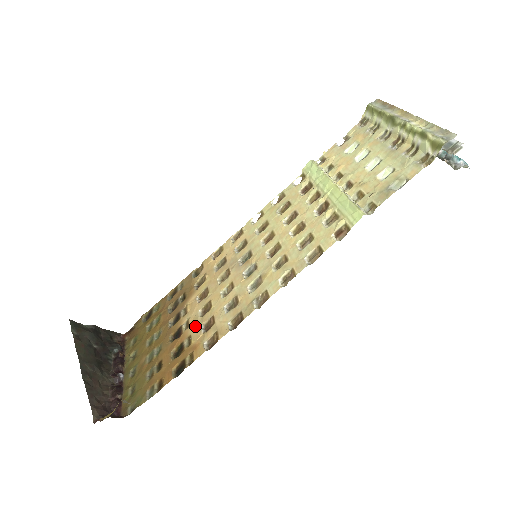
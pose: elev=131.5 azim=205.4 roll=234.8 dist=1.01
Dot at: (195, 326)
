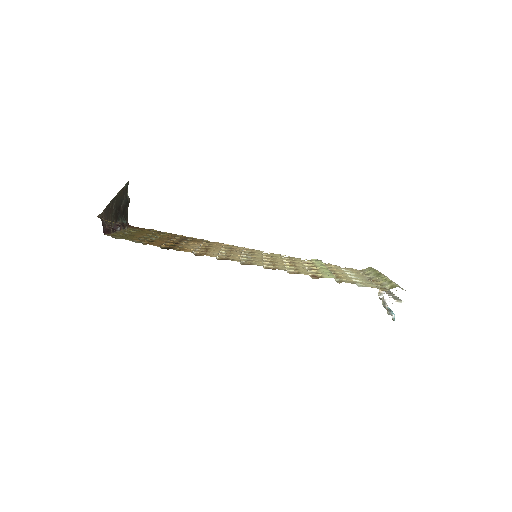
Dot at: (192, 246)
